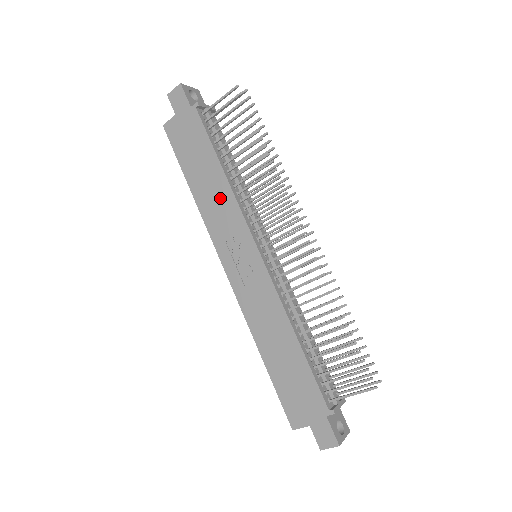
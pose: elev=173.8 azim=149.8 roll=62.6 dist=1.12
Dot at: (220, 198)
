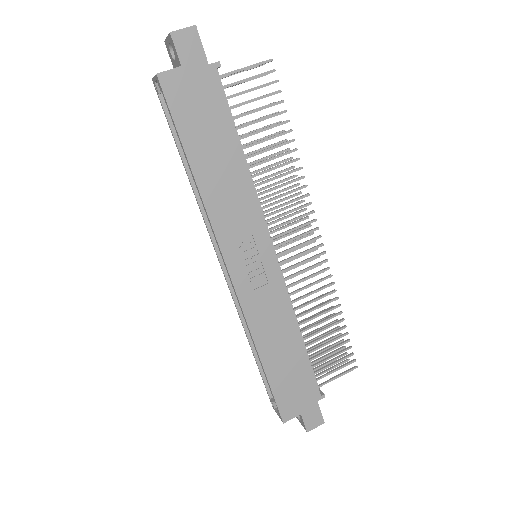
Dot at: (236, 190)
